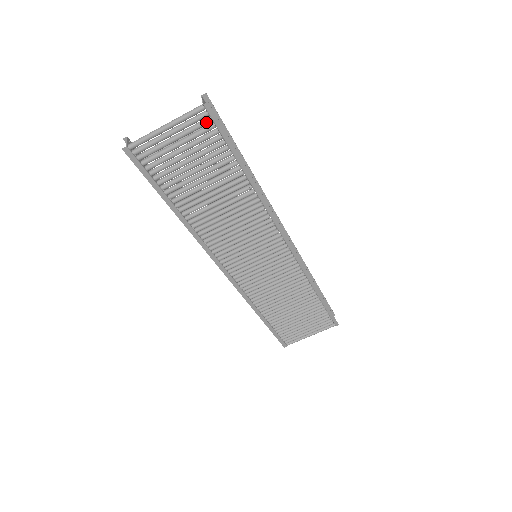
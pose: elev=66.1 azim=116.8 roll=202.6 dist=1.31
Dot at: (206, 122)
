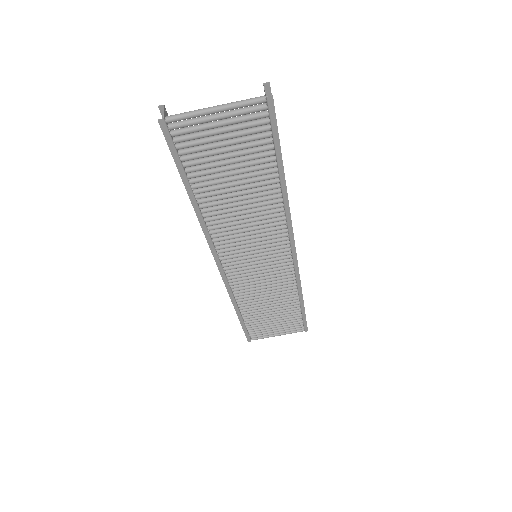
Dot at: (262, 116)
